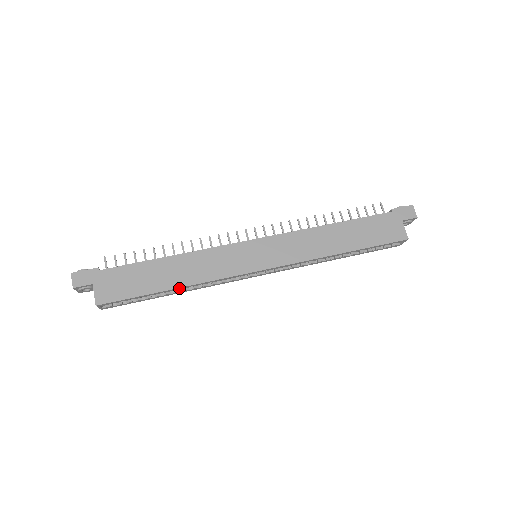
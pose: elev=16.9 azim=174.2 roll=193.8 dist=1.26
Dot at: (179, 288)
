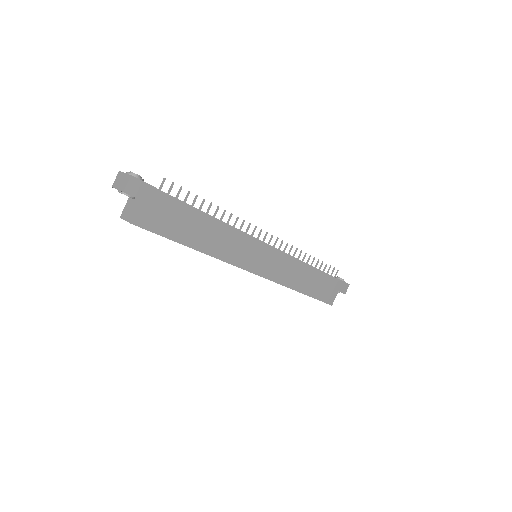
Dot at: (199, 251)
